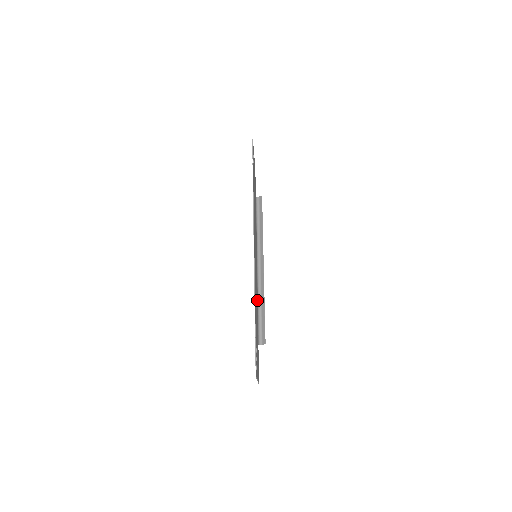
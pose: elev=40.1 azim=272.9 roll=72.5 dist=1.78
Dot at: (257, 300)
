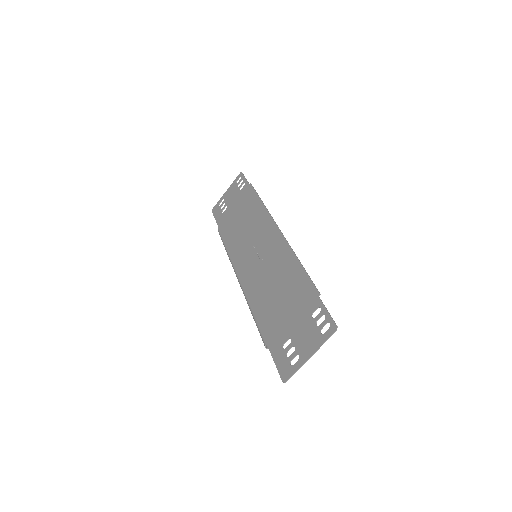
Dot at: (254, 302)
